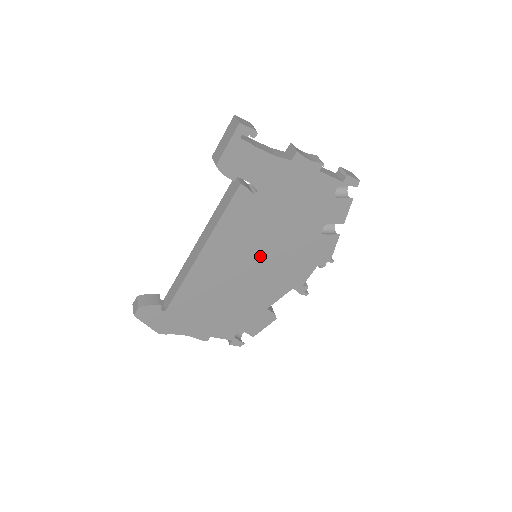
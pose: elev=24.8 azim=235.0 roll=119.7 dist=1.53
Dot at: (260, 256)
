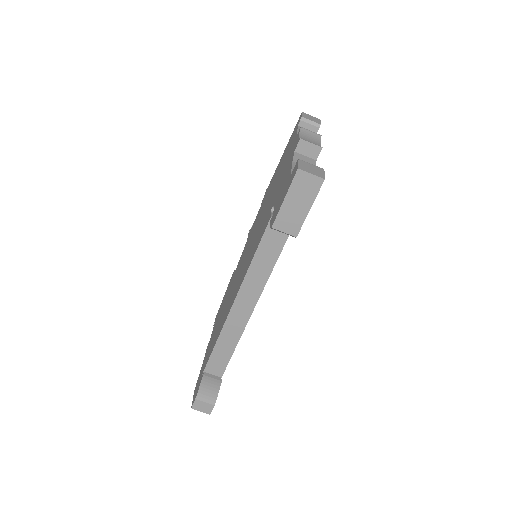
Dot at: occluded
